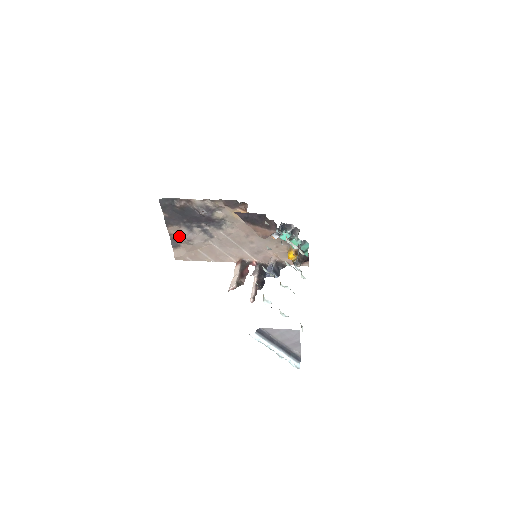
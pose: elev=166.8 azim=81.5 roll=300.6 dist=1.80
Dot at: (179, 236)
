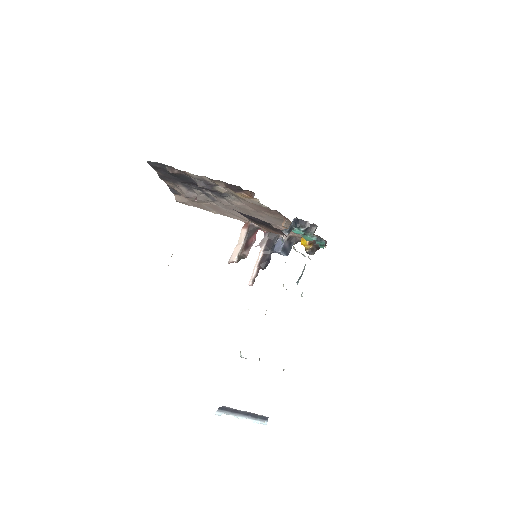
Dot at: (178, 189)
